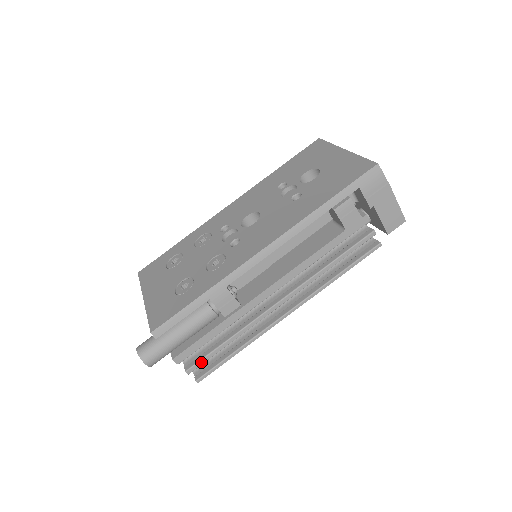
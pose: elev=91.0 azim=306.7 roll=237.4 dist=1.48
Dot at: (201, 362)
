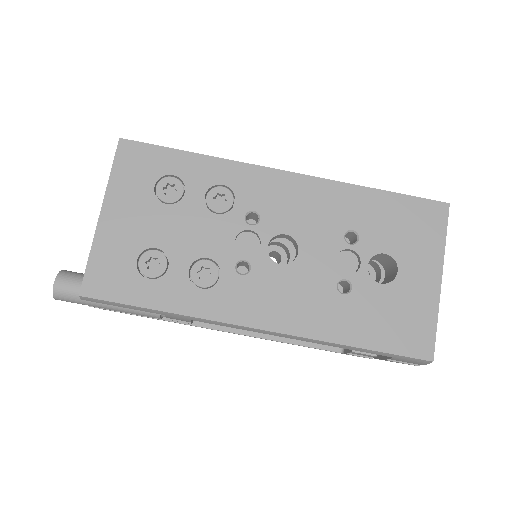
Dot at: occluded
